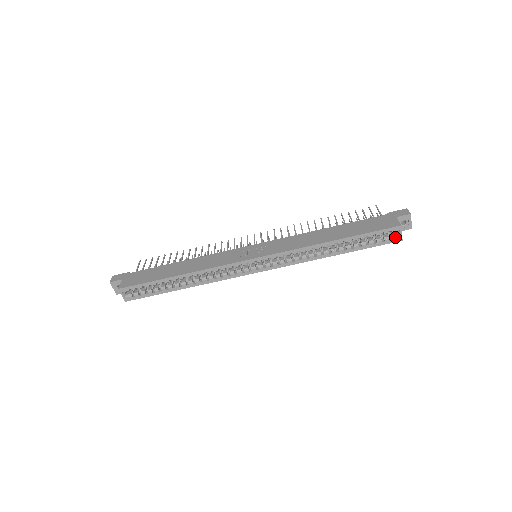
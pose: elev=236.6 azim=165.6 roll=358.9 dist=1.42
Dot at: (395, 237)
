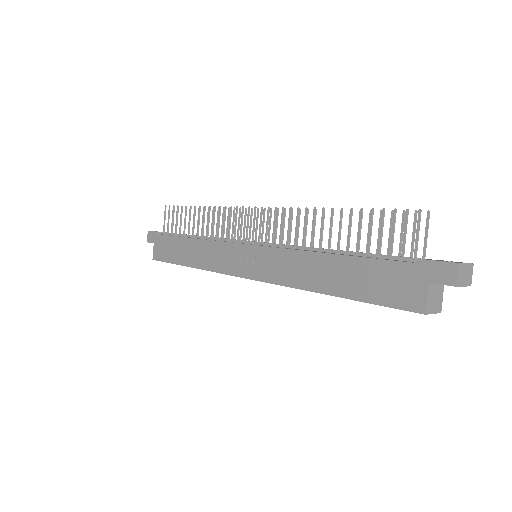
Dot at: occluded
